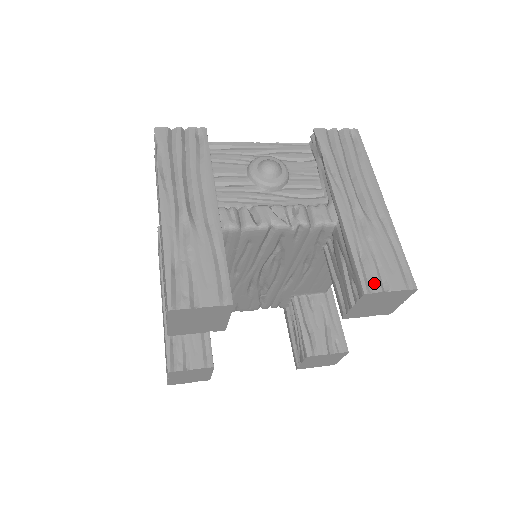
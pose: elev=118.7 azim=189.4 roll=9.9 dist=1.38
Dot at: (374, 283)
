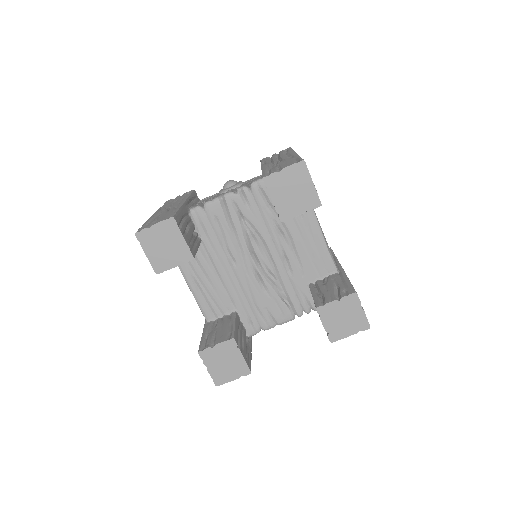
Dot at: (271, 172)
